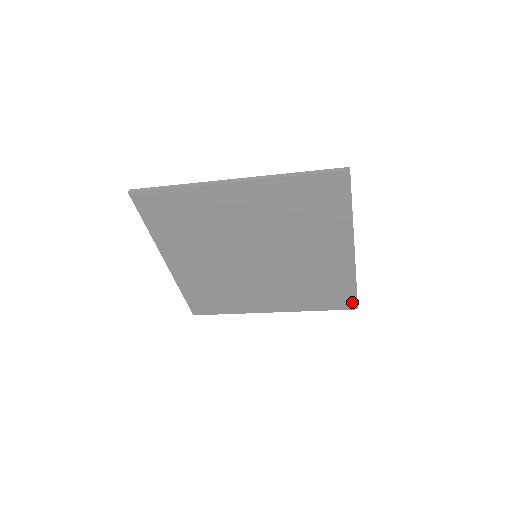
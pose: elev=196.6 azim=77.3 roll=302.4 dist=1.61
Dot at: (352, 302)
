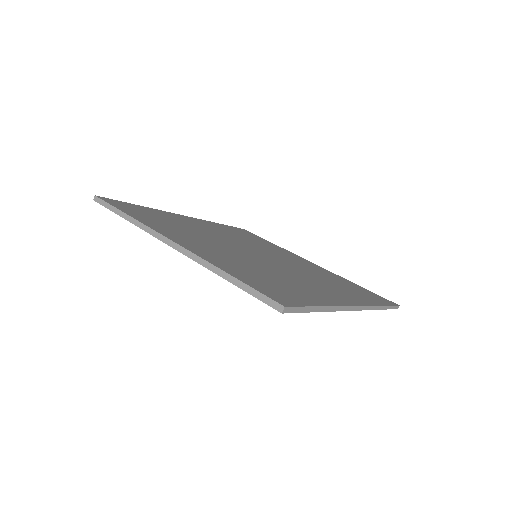
Dot at: occluded
